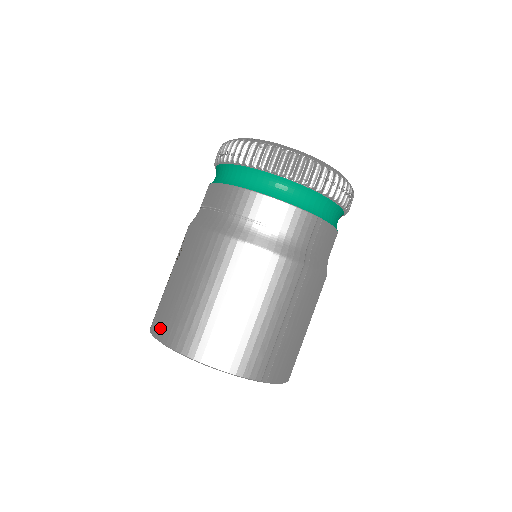
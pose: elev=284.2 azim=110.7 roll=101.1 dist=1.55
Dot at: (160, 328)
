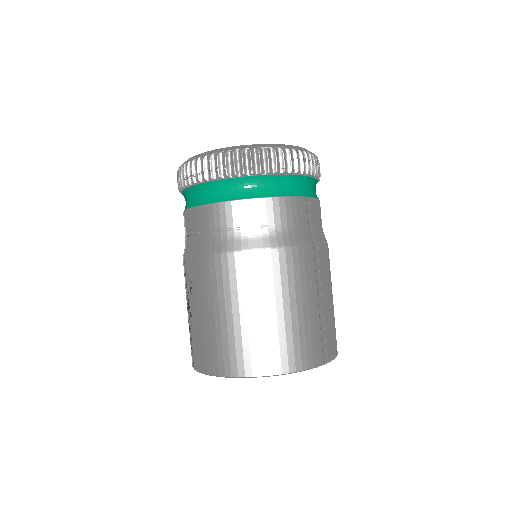
Dot at: (210, 364)
